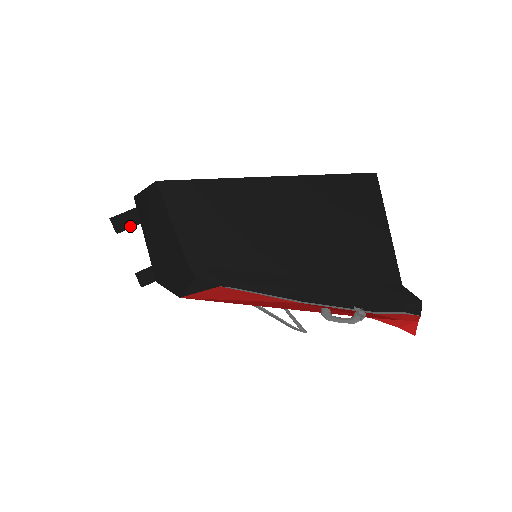
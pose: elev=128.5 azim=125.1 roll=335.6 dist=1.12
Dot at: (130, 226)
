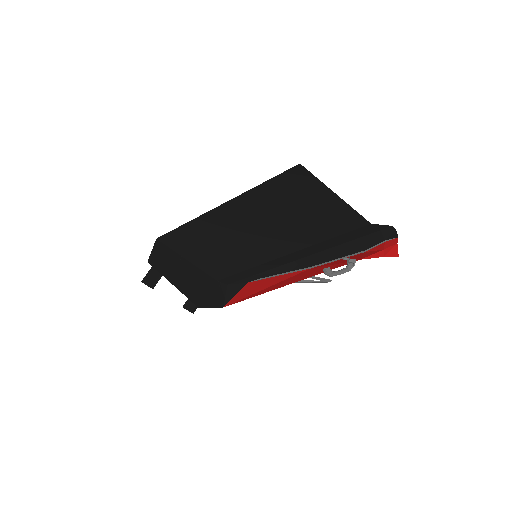
Dot at: (158, 278)
